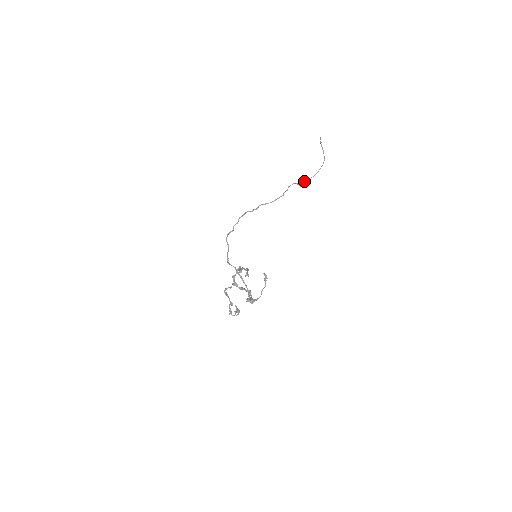
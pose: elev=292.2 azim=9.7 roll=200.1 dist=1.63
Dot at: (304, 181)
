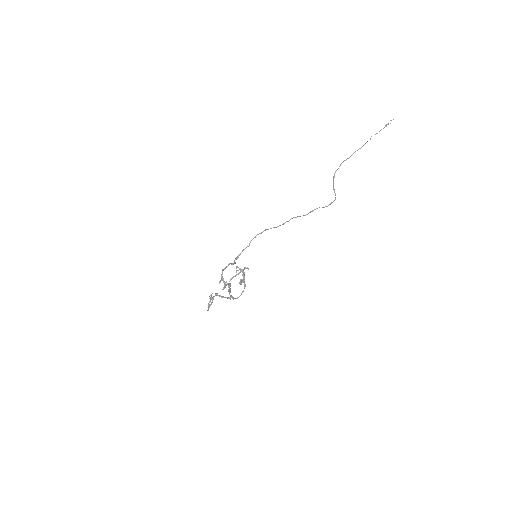
Dot at: occluded
